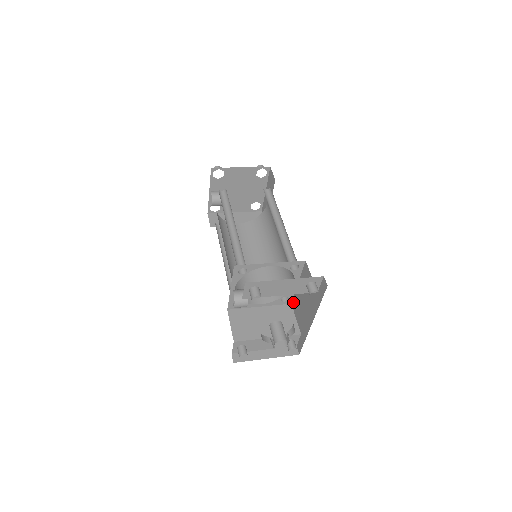
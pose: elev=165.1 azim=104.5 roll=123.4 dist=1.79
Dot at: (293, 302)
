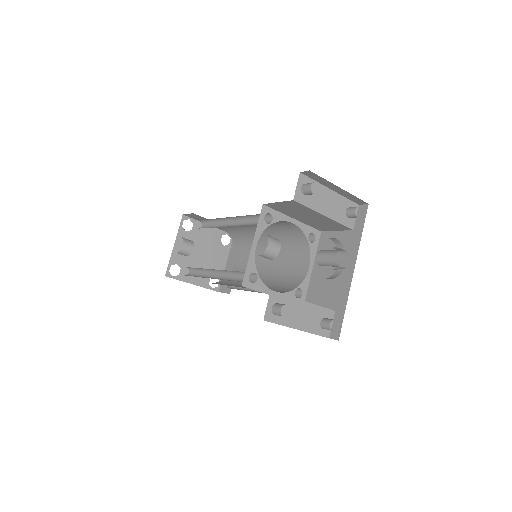
Dot at: (308, 298)
